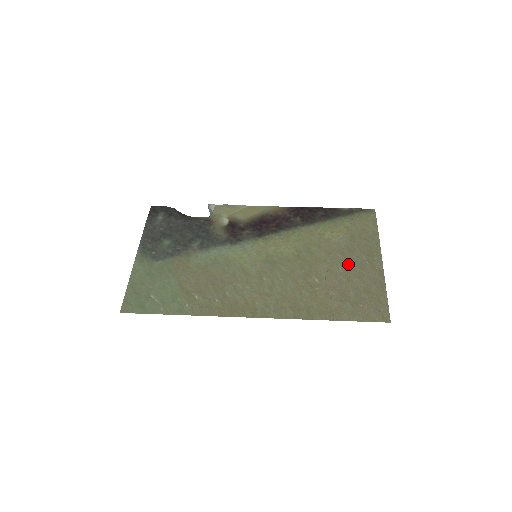
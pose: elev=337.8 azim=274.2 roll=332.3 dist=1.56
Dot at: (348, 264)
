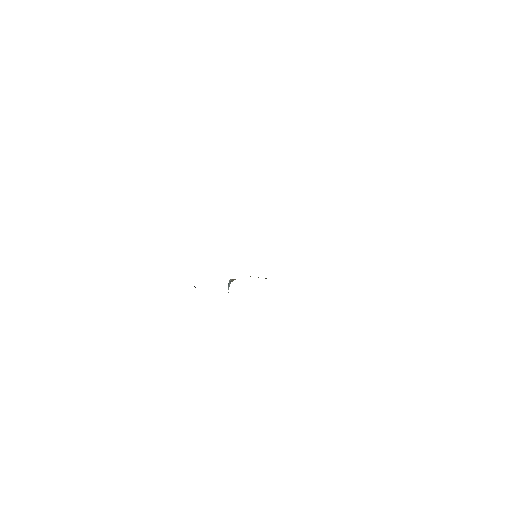
Dot at: occluded
